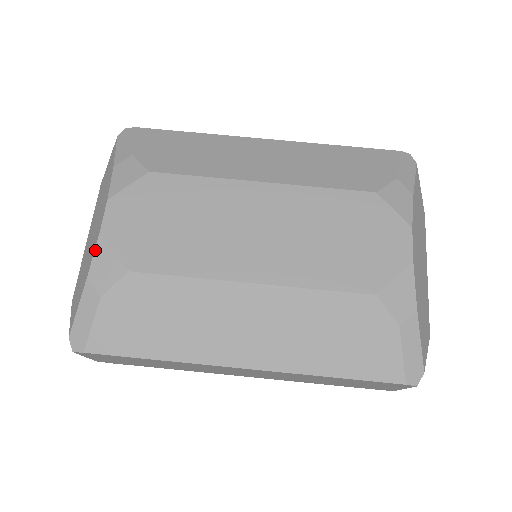
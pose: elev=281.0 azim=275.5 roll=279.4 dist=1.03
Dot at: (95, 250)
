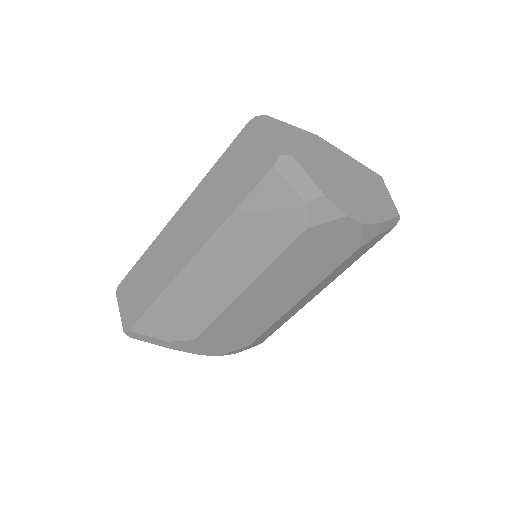
Dot at: occluded
